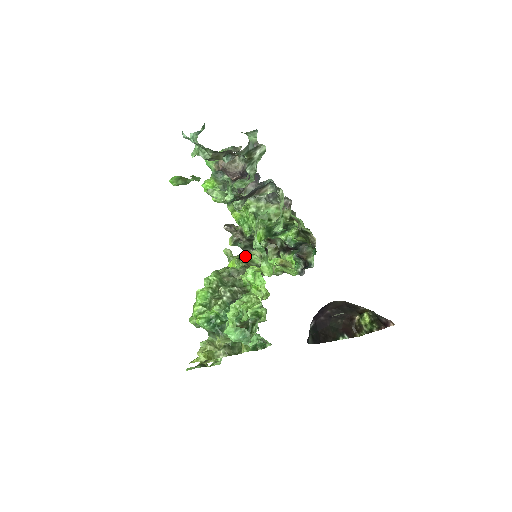
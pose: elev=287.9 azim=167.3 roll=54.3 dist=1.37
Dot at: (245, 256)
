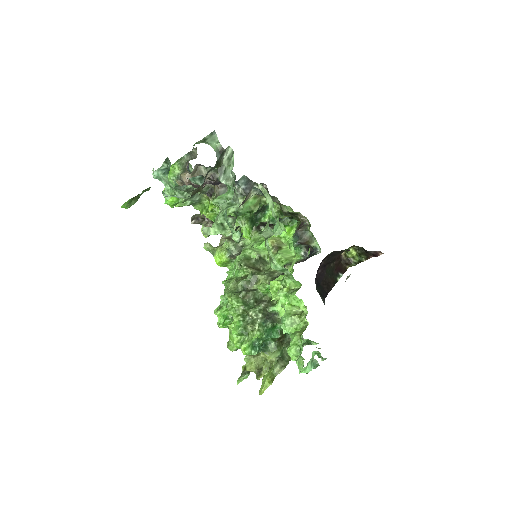
Dot at: (241, 256)
